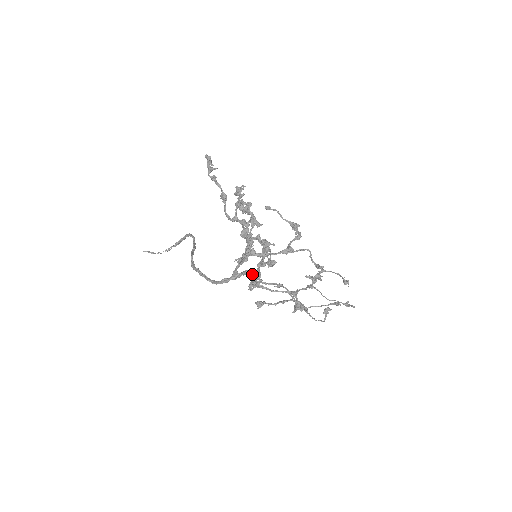
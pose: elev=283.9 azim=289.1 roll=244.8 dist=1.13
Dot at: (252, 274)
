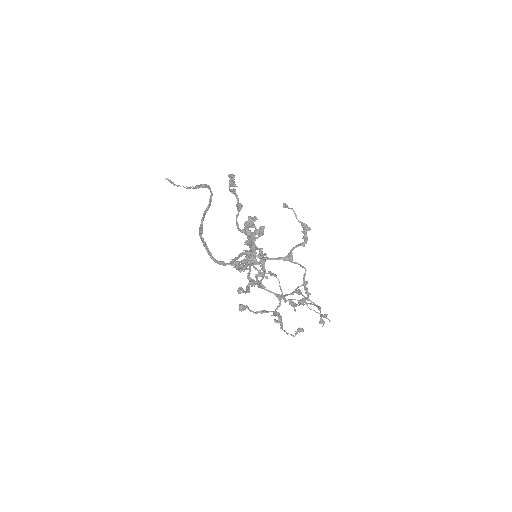
Dot at: (249, 265)
